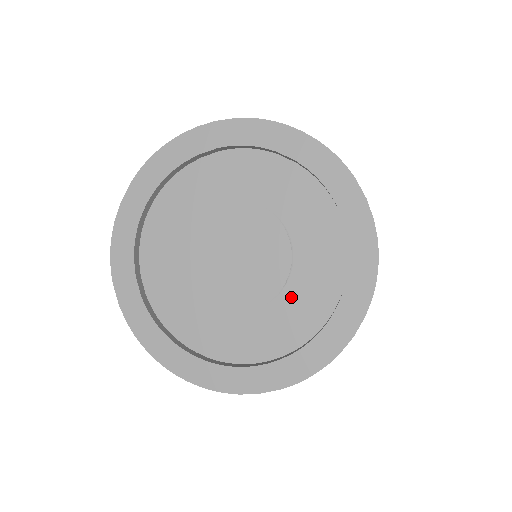
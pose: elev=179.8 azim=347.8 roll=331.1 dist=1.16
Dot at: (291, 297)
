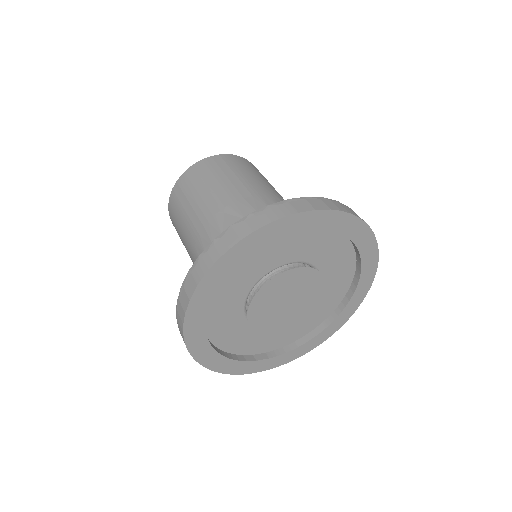
Dot at: (328, 269)
